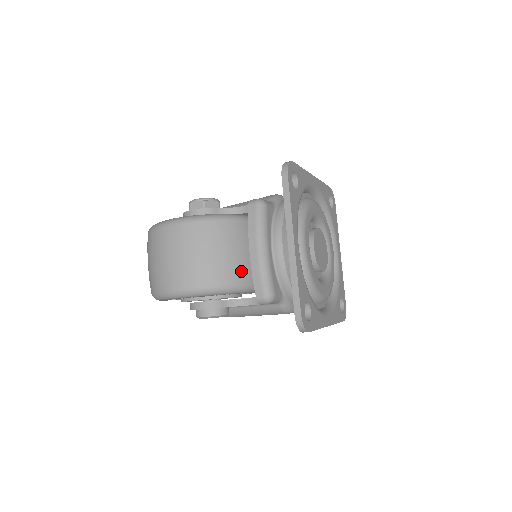
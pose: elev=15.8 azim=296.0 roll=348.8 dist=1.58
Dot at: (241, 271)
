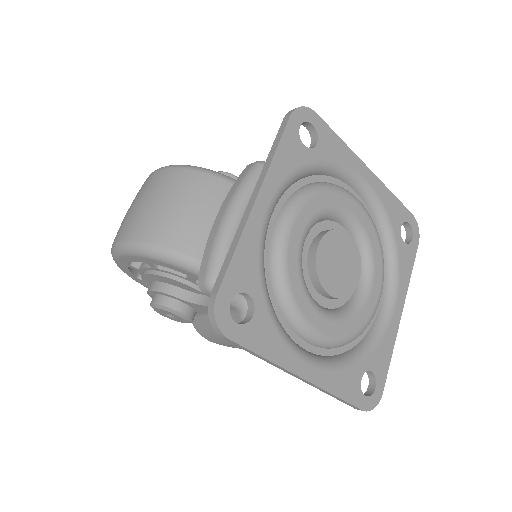
Dot at: (198, 239)
